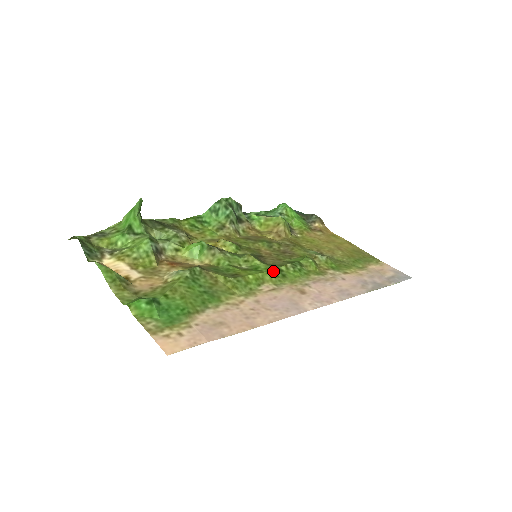
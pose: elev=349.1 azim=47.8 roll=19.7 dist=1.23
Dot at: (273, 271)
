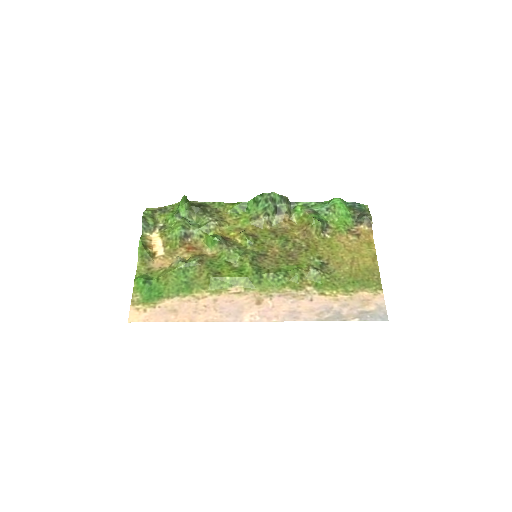
Dot at: (251, 277)
